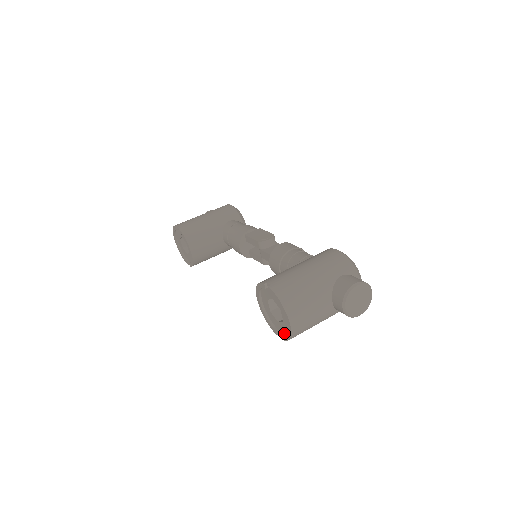
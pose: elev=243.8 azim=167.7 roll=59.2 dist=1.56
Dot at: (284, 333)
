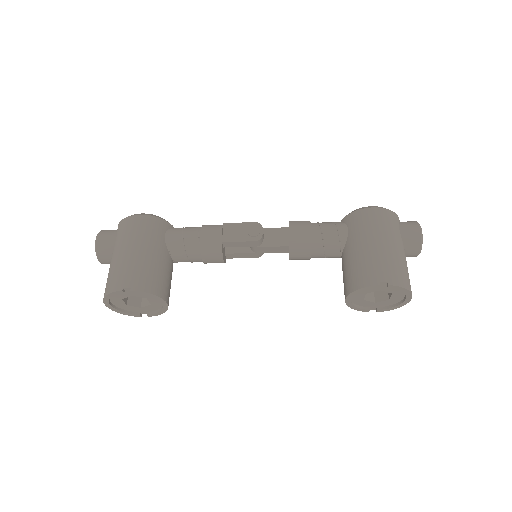
Dot at: (382, 307)
